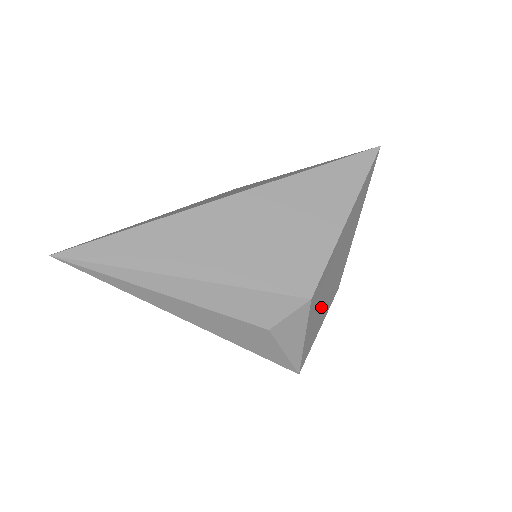
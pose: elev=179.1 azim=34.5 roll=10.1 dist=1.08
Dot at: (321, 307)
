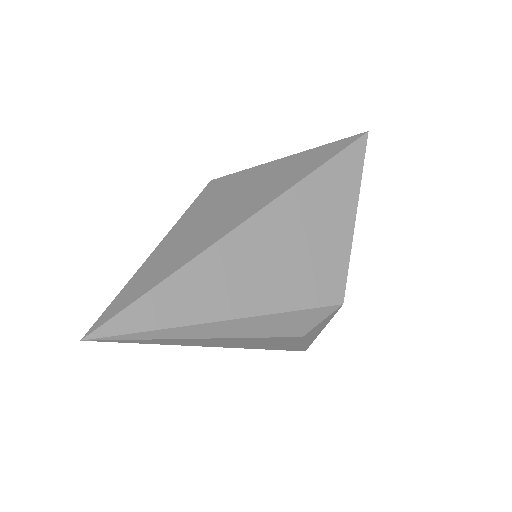
Dot at: occluded
